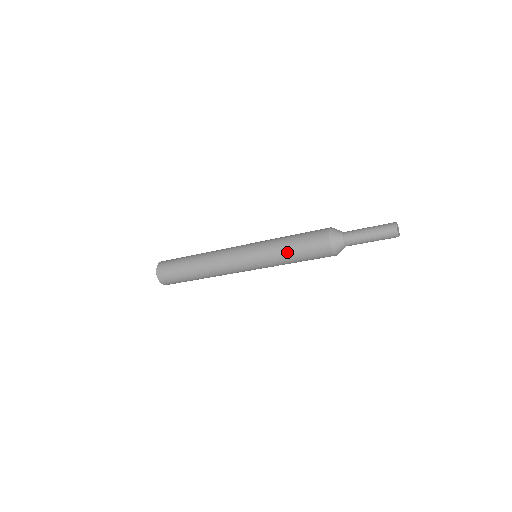
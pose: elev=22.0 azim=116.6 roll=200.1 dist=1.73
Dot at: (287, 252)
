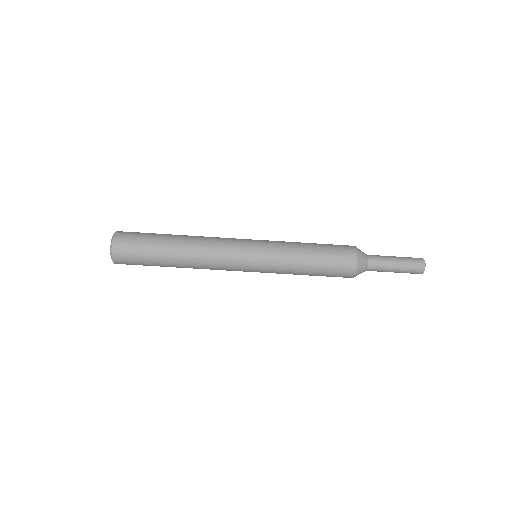
Dot at: (304, 264)
